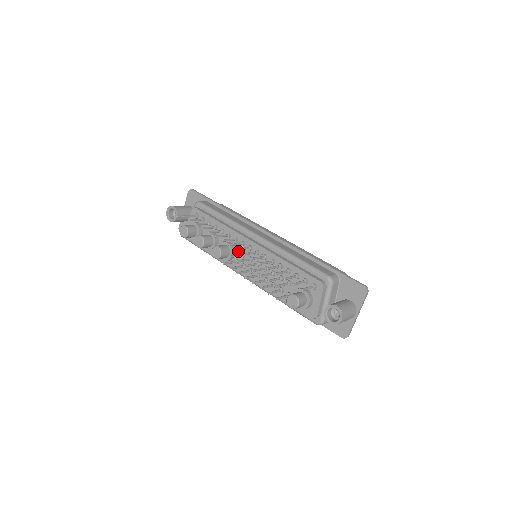
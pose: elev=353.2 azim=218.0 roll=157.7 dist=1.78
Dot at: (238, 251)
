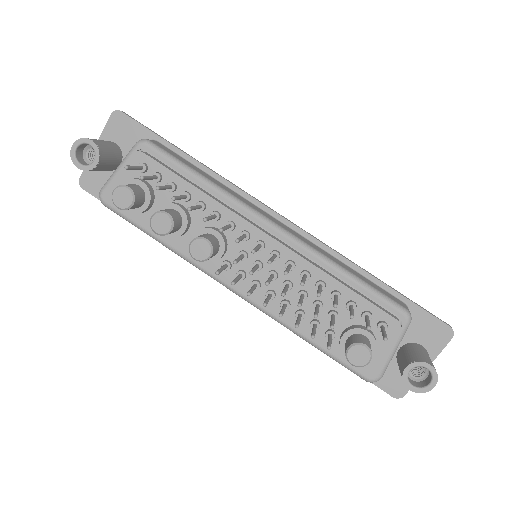
Dot at: (233, 247)
